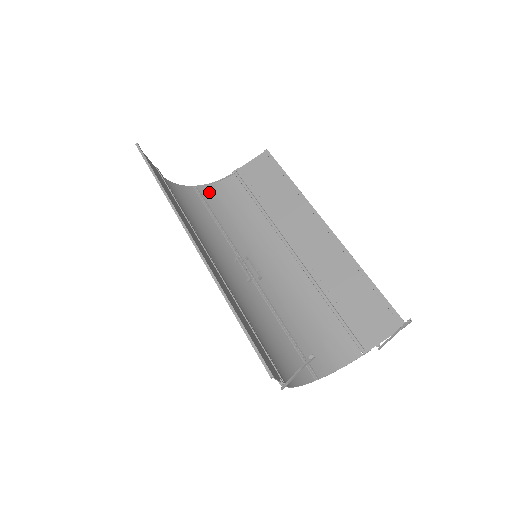
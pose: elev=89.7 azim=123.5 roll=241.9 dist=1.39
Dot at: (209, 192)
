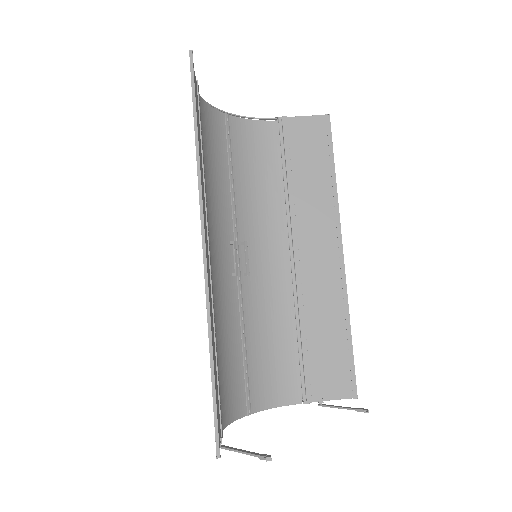
Dot at: (239, 130)
